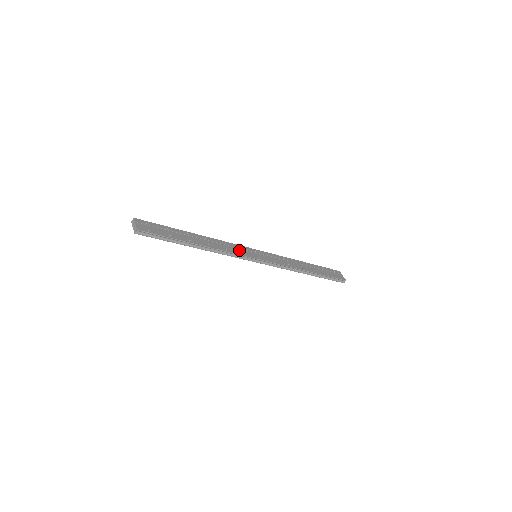
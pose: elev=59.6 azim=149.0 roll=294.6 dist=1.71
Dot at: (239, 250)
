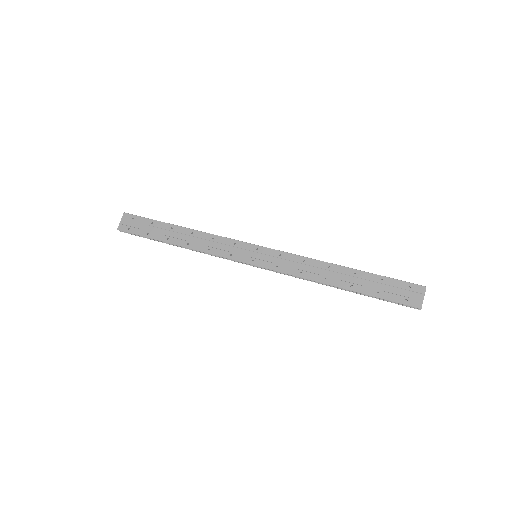
Dot at: (229, 249)
